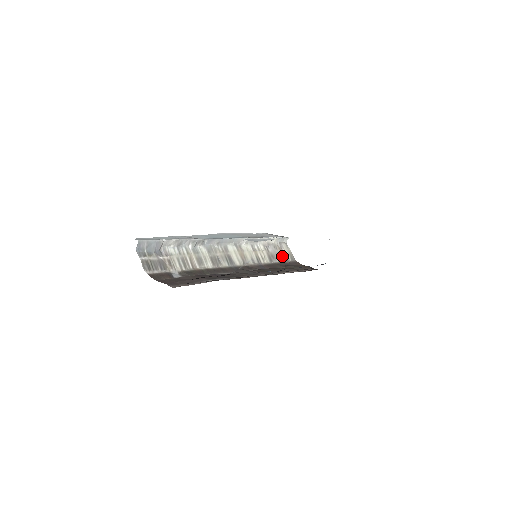
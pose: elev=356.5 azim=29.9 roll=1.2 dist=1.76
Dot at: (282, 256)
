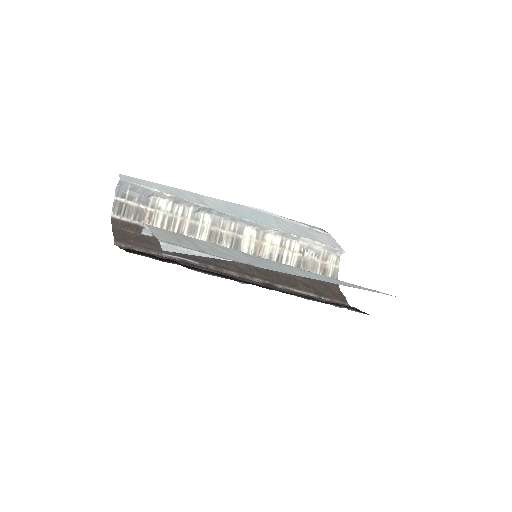
Dot at: (320, 268)
